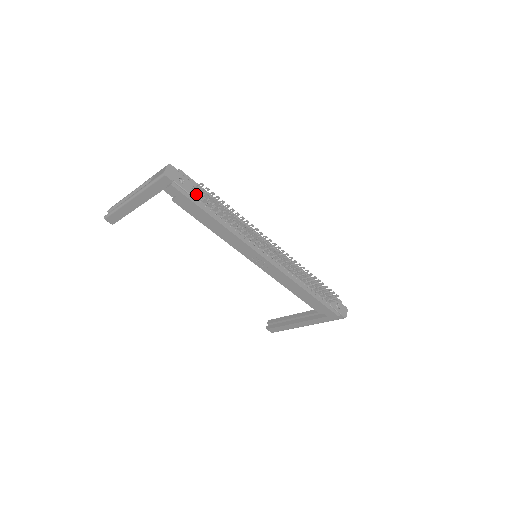
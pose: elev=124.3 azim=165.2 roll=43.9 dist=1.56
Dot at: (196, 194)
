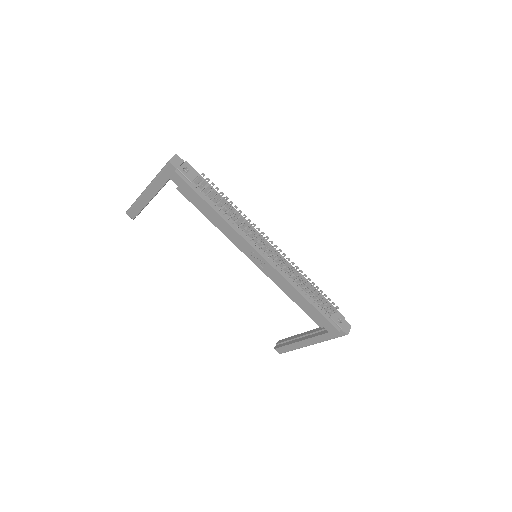
Dot at: (198, 184)
